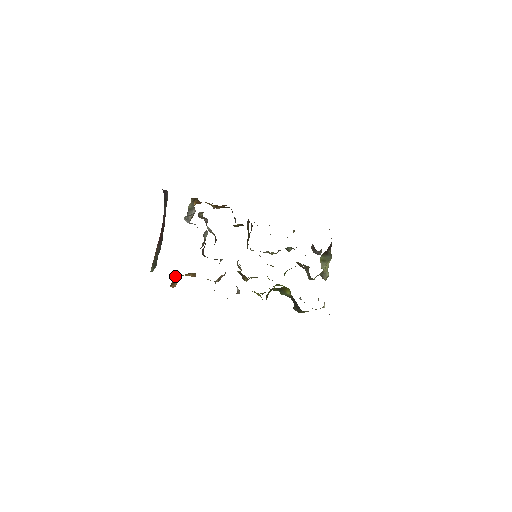
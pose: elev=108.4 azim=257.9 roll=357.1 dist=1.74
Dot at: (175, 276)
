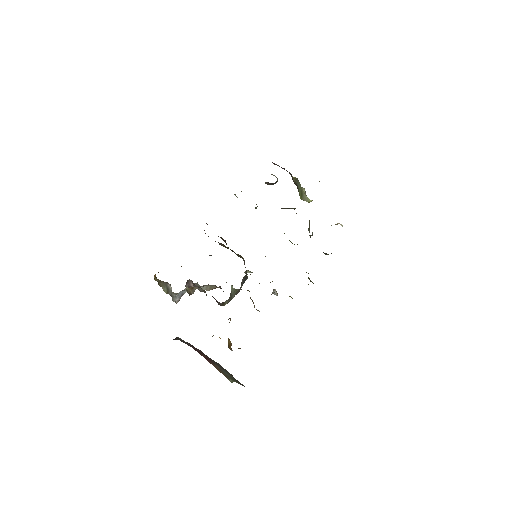
Dot at: occluded
